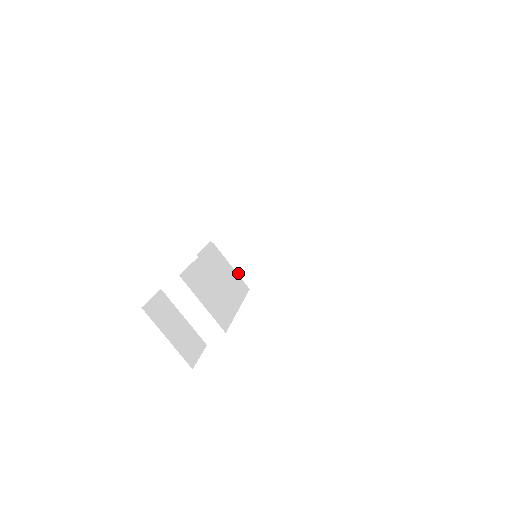
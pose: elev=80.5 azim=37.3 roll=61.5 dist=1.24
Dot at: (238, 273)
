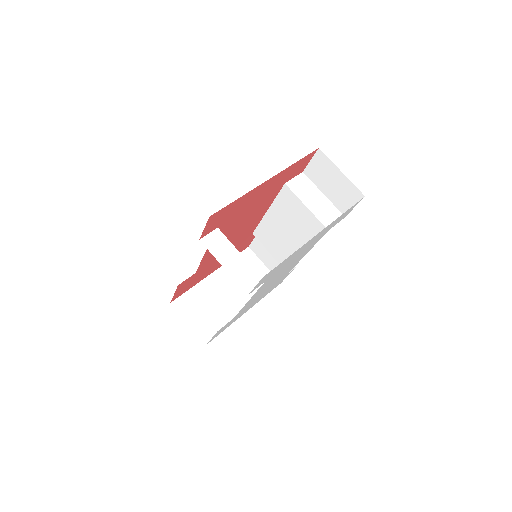
Dot at: (199, 335)
